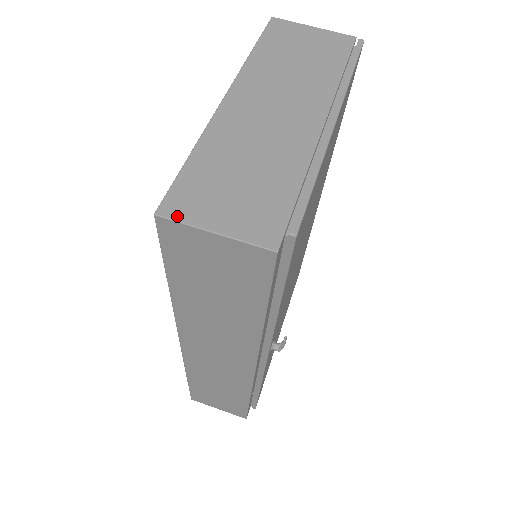
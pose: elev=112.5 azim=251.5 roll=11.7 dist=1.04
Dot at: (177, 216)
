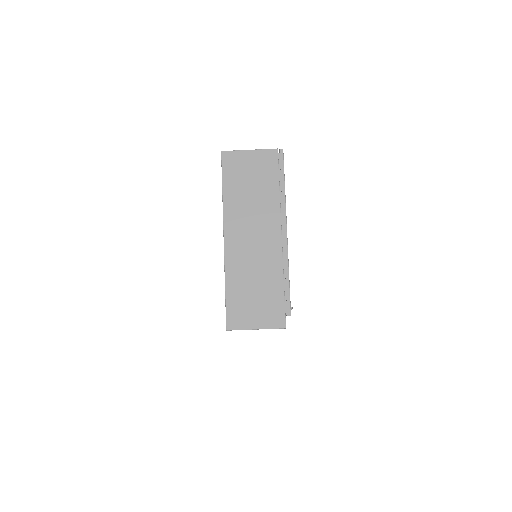
Dot at: (237, 327)
